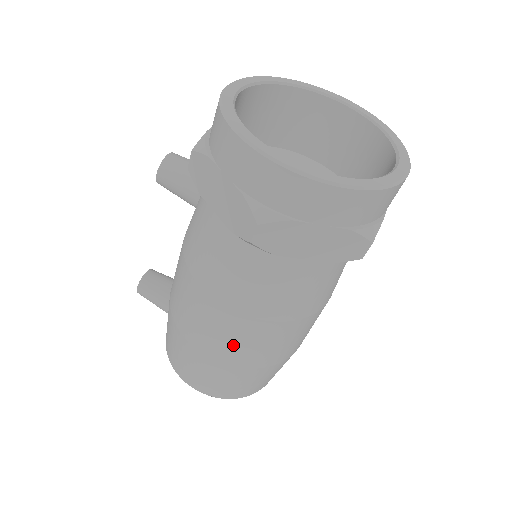
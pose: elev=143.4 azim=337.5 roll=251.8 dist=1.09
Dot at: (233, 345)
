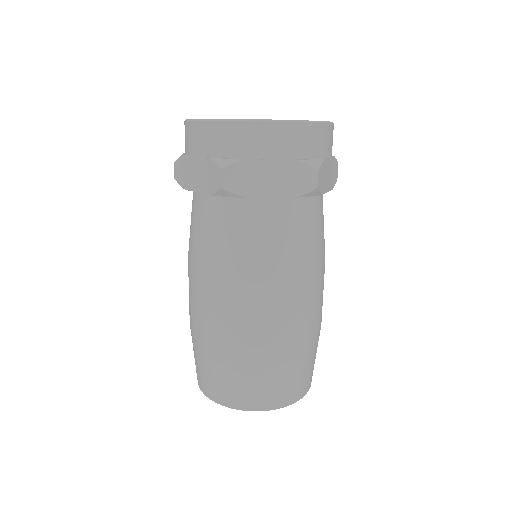
Dot at: (191, 301)
